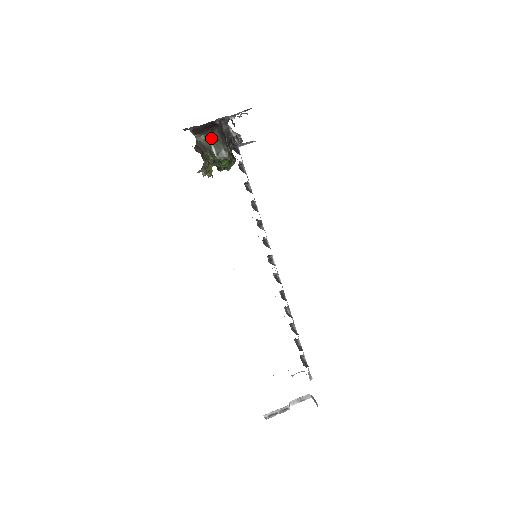
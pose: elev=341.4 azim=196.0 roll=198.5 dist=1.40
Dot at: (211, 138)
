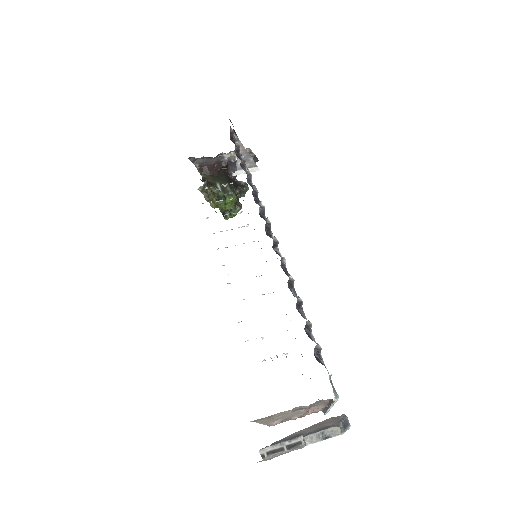
Dot at: (217, 178)
